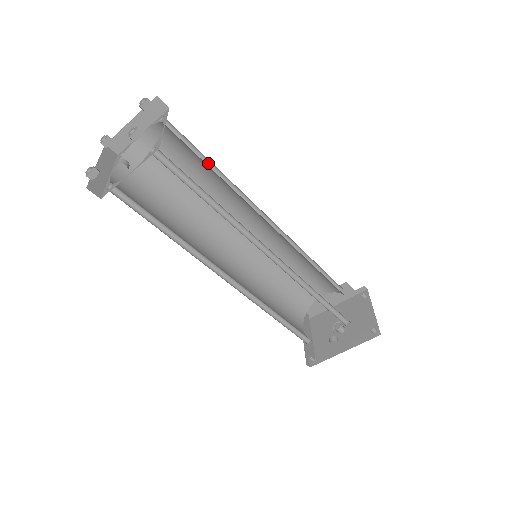
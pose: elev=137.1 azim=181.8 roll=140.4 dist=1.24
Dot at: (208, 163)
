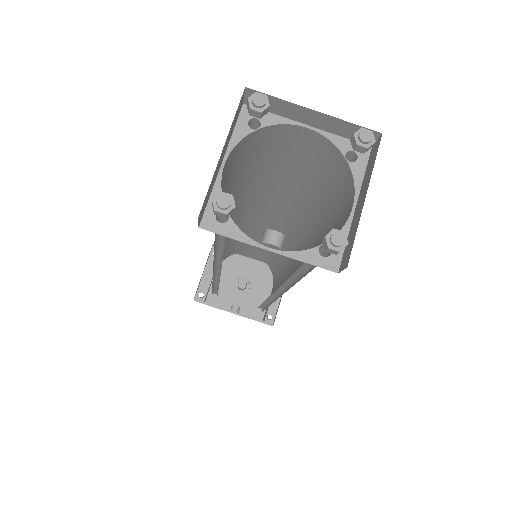
Dot at: occluded
